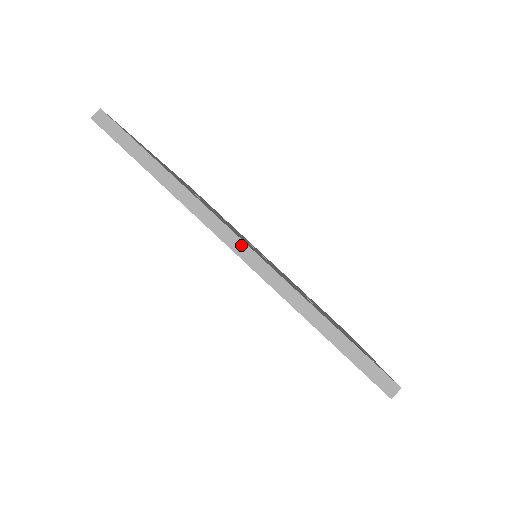
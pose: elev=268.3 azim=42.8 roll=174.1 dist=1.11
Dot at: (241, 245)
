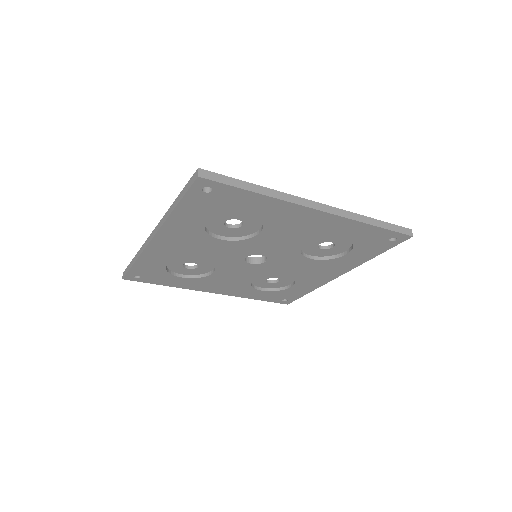
Dot at: (152, 234)
